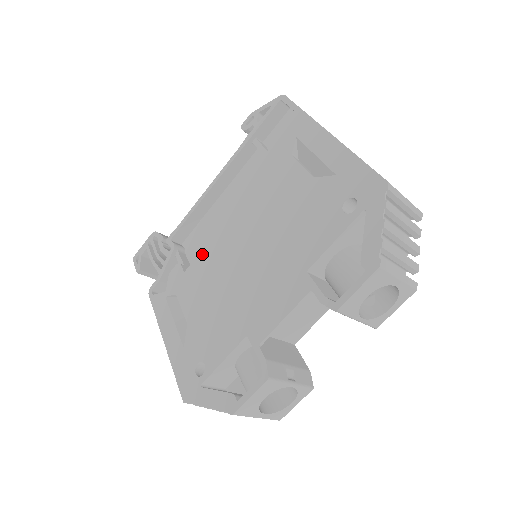
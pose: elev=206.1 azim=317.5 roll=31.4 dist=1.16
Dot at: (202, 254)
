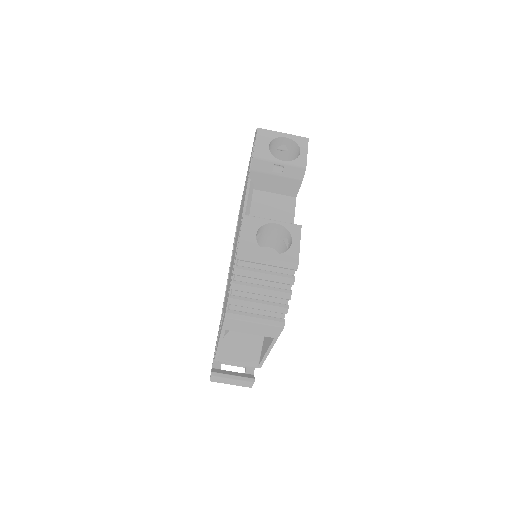
Dot at: occluded
